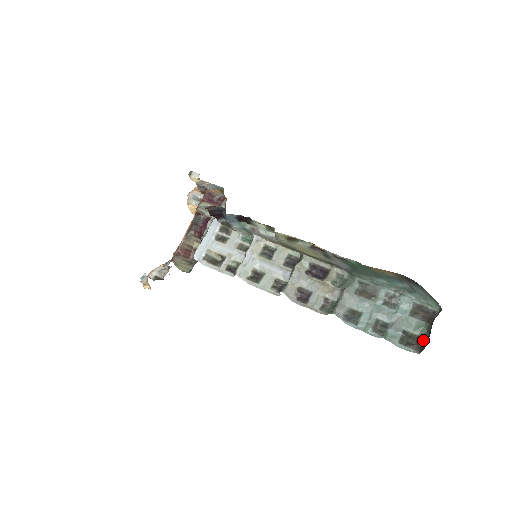
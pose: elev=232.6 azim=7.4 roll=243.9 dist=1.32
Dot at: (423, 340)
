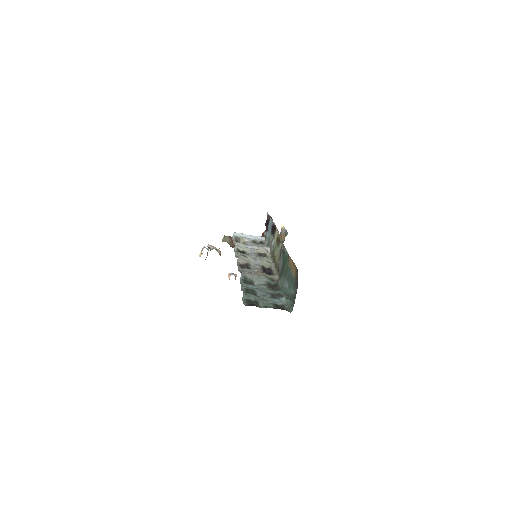
Dot at: occluded
